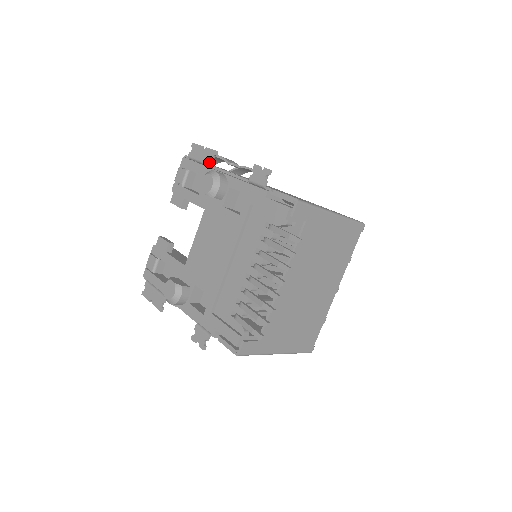
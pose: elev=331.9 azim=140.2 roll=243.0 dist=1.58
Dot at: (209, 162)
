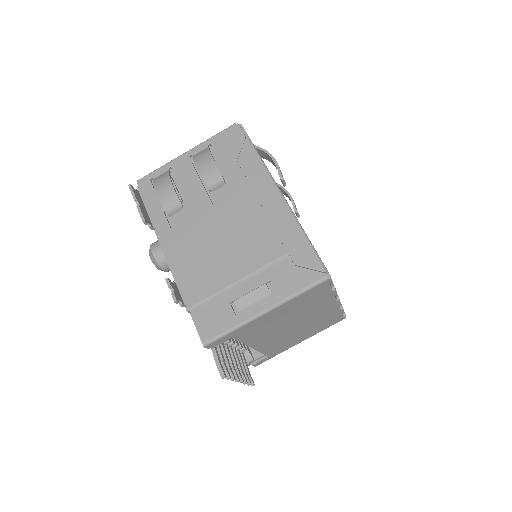
Dot at: (148, 224)
